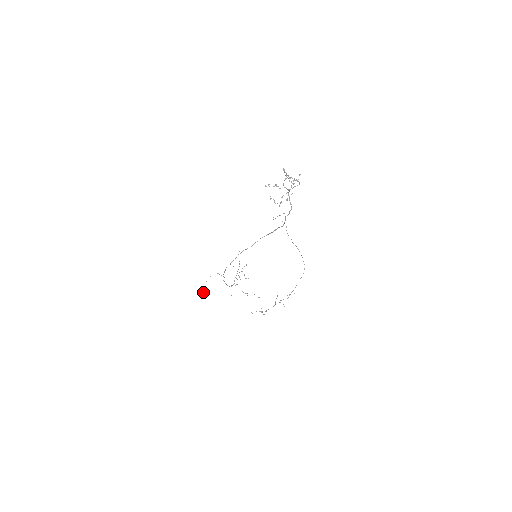
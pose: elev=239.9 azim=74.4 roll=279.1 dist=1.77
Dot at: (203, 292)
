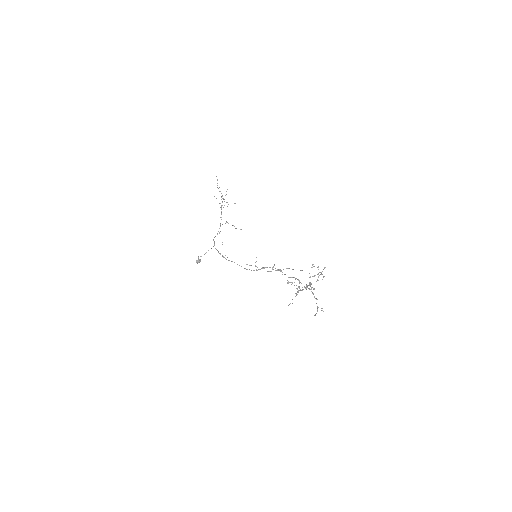
Dot at: (196, 262)
